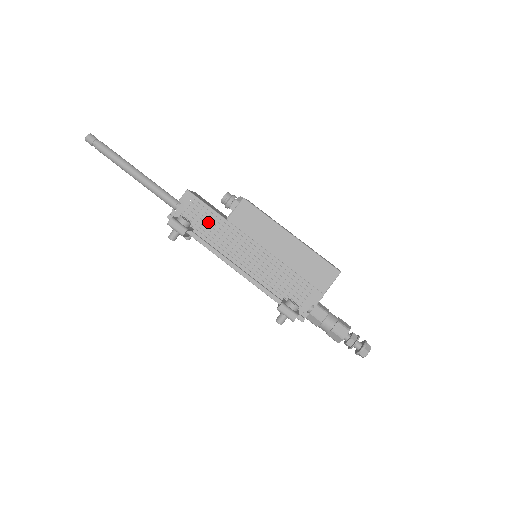
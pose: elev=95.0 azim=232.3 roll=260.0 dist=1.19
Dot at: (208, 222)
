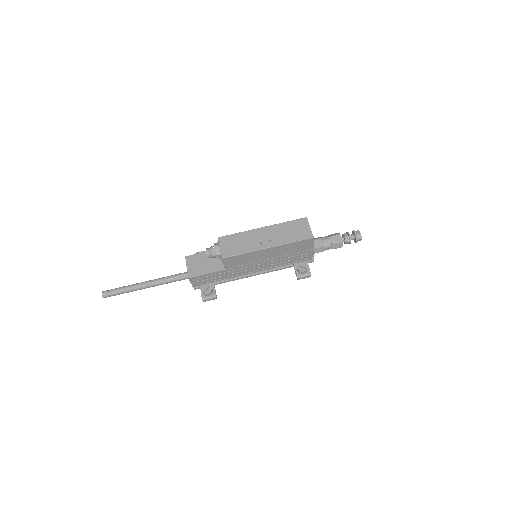
Dot at: (217, 276)
